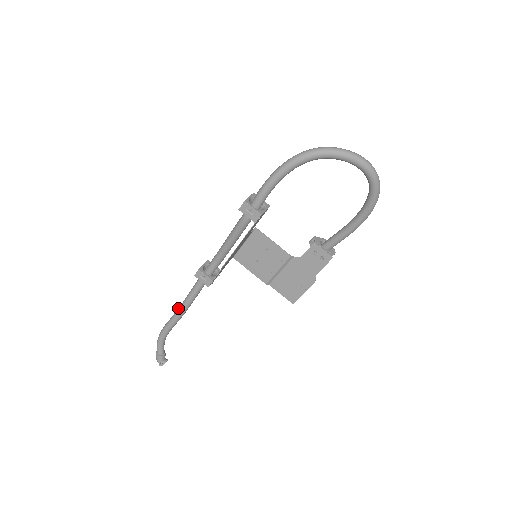
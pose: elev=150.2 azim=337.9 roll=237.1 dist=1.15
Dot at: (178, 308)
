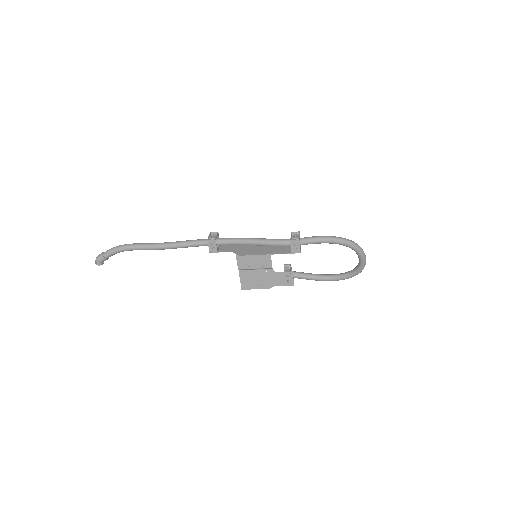
Dot at: (163, 243)
